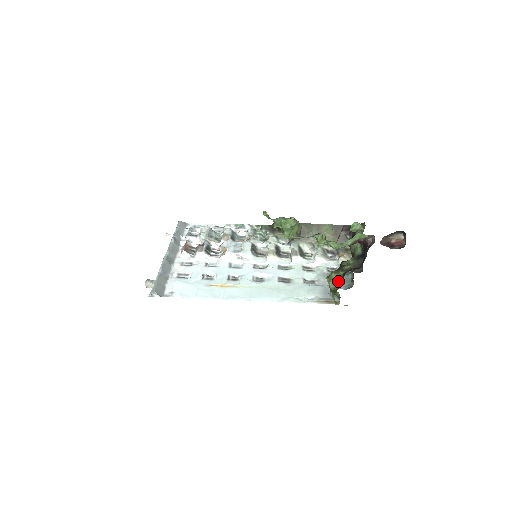
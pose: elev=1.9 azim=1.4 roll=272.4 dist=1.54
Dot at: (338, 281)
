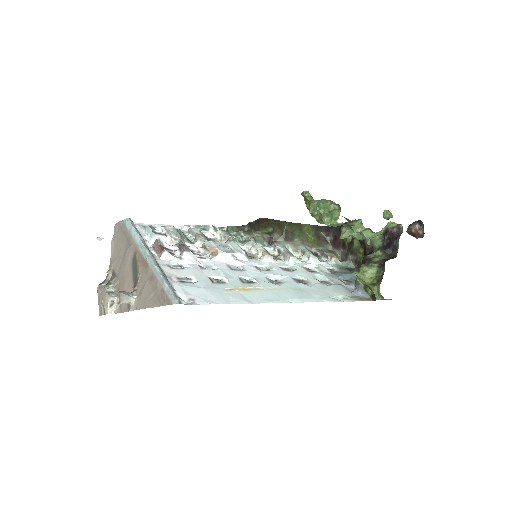
Dot at: (374, 274)
